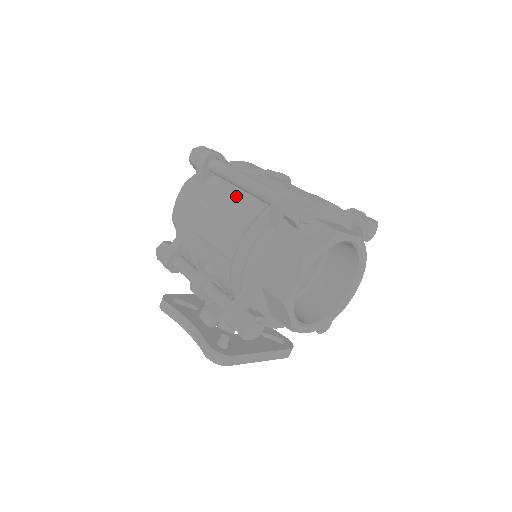
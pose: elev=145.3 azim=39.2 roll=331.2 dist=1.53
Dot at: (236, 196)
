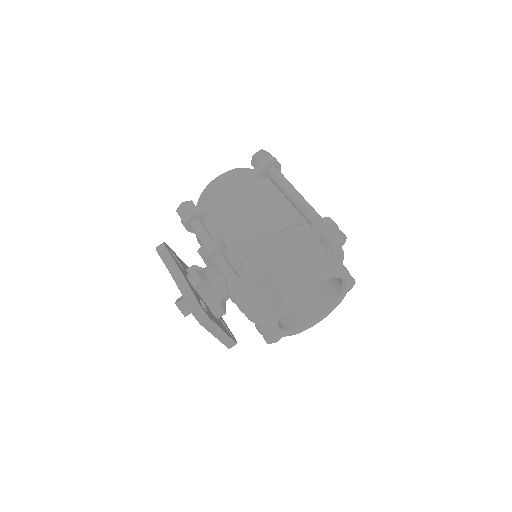
Dot at: (281, 203)
